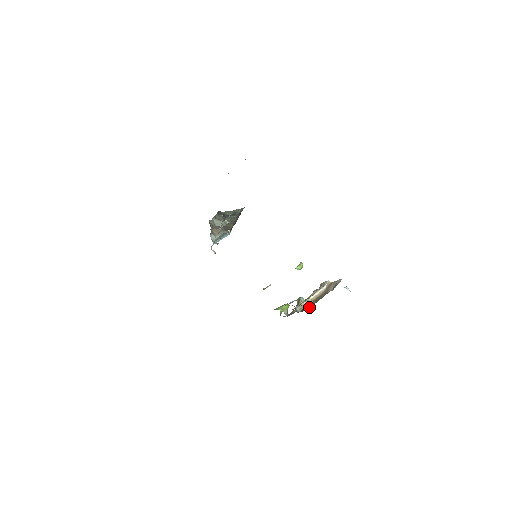
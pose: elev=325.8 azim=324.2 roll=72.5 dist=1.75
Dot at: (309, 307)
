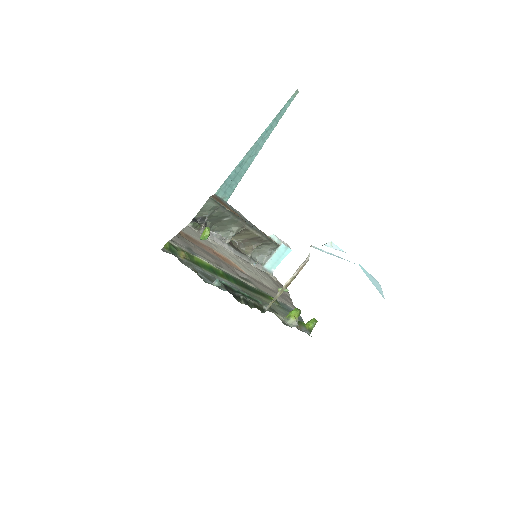
Dot at: occluded
